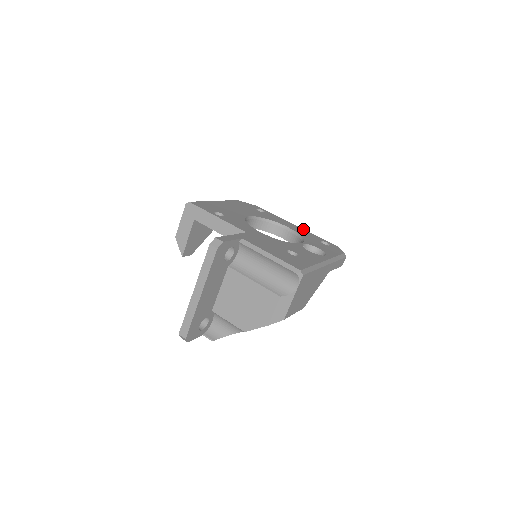
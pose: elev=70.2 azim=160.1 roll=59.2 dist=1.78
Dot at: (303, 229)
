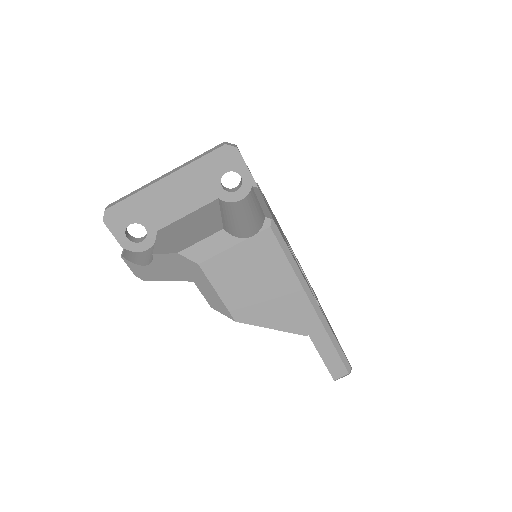
Dot at: occluded
